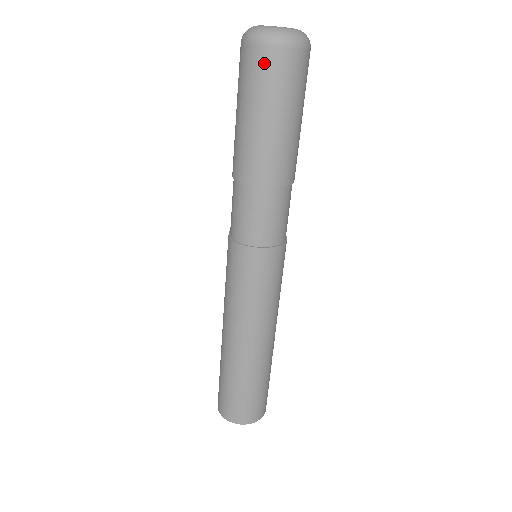
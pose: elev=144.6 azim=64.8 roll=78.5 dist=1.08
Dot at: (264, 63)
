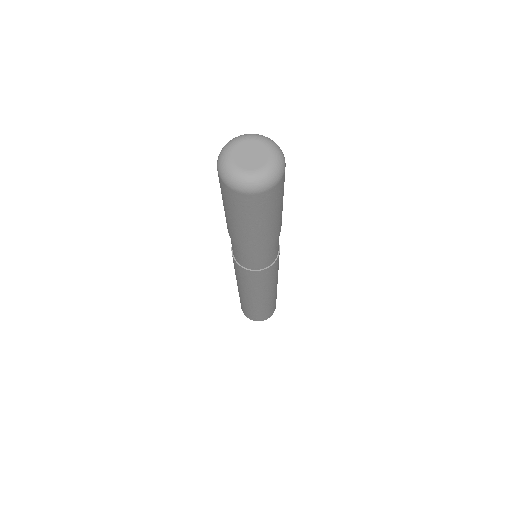
Dot at: (257, 202)
